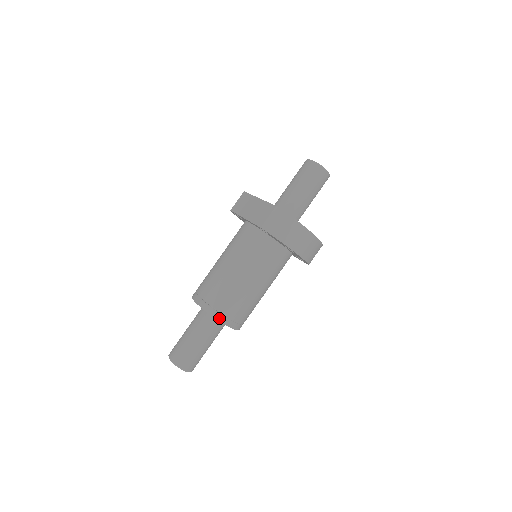
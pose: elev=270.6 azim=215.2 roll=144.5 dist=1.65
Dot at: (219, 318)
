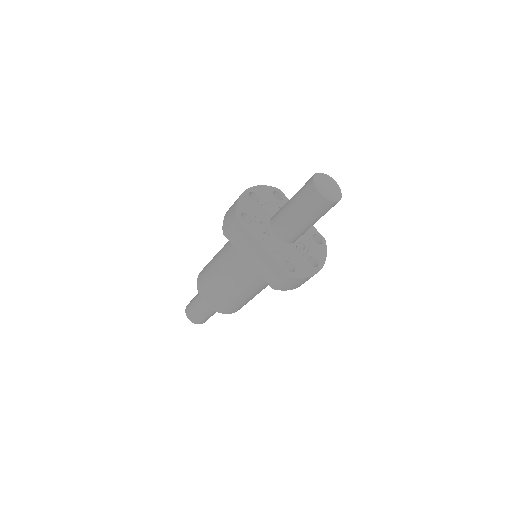
Dot at: occluded
